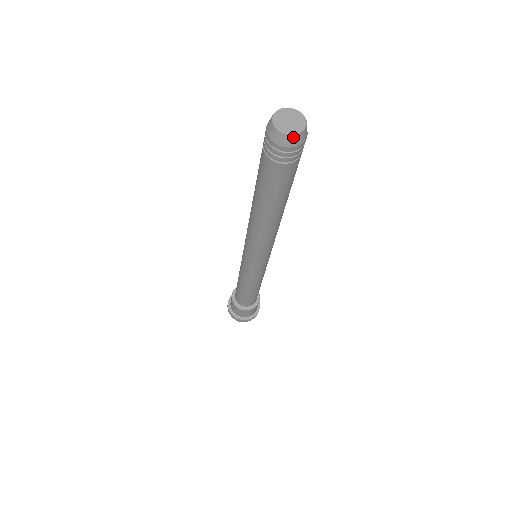
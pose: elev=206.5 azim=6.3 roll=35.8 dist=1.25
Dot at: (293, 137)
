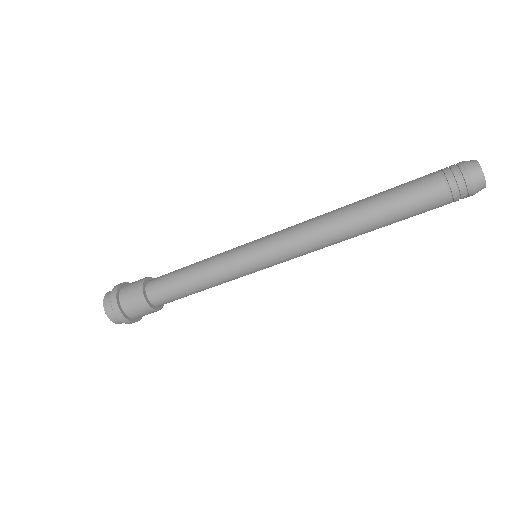
Dot at: occluded
